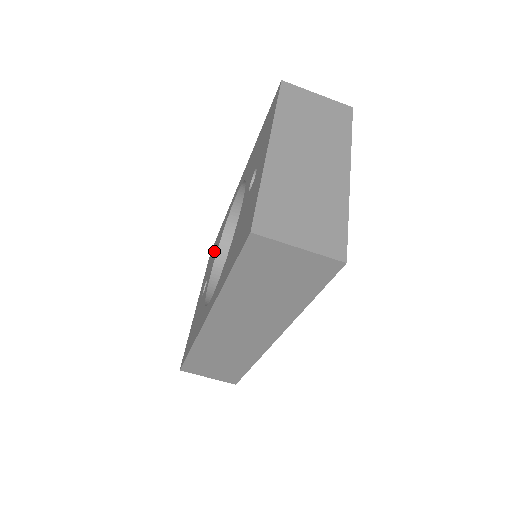
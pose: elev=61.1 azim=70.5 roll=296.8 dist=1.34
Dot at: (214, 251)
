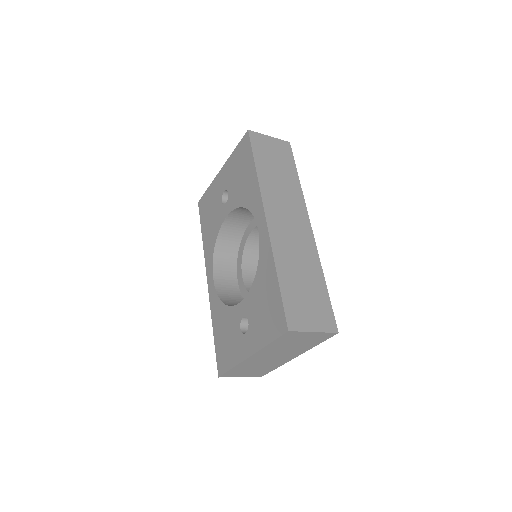
Dot at: (241, 180)
